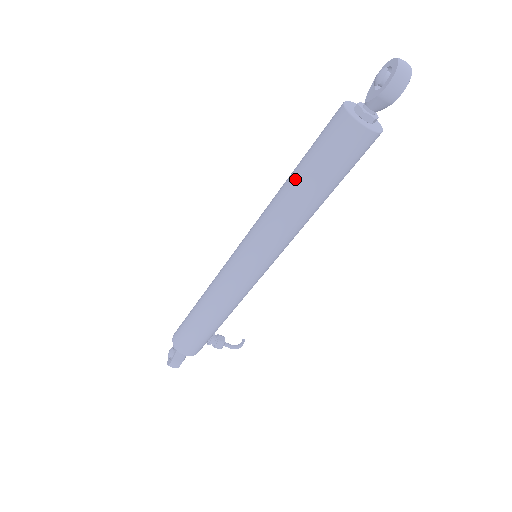
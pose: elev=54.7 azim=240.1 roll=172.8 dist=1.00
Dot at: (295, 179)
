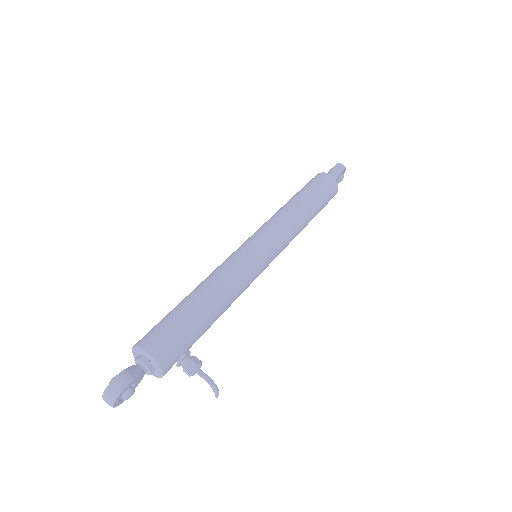
Dot at: (291, 198)
